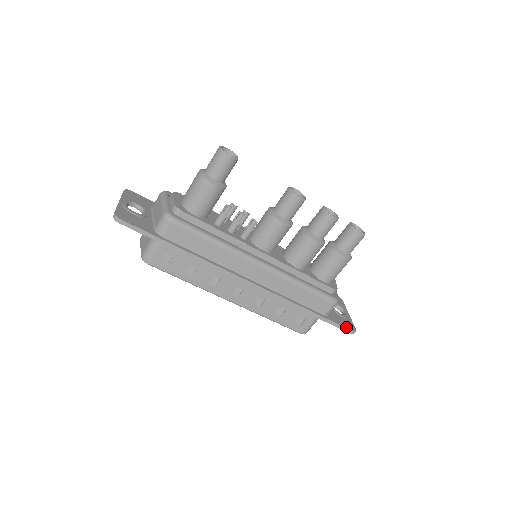
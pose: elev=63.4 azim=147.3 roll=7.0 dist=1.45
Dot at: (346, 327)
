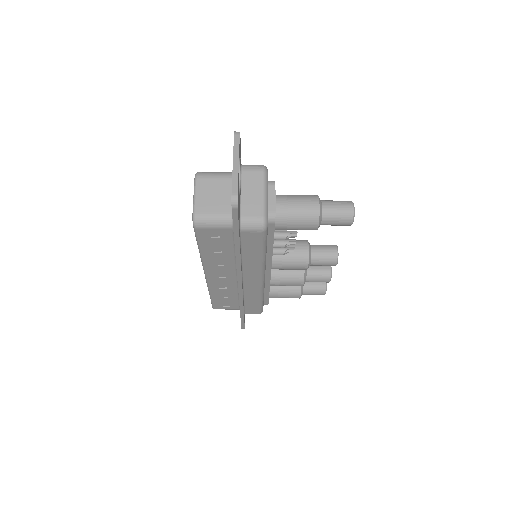
Dot at: occluded
